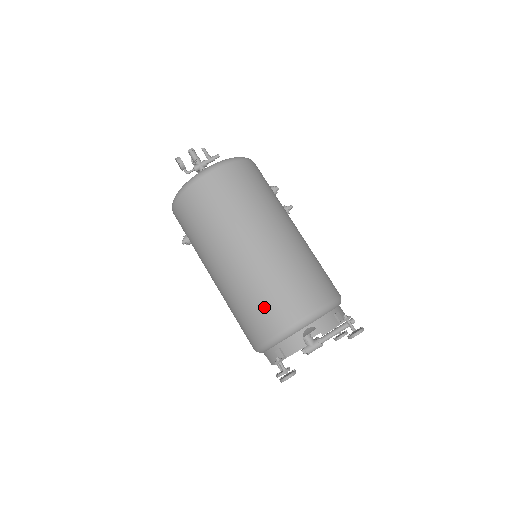
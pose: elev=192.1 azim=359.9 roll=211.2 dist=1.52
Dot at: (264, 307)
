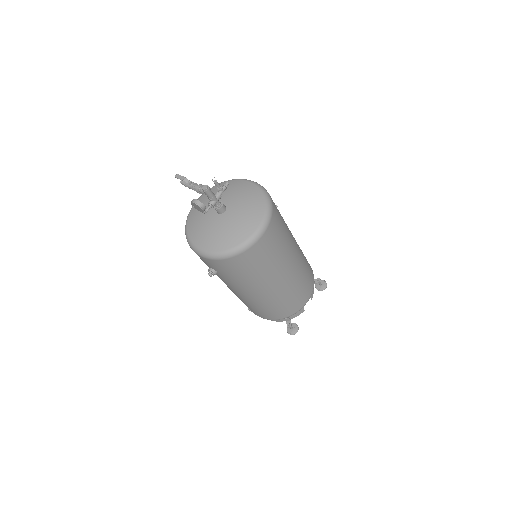
Dot at: (289, 305)
